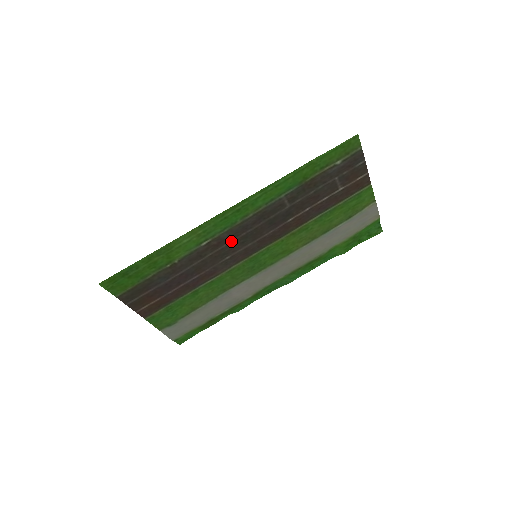
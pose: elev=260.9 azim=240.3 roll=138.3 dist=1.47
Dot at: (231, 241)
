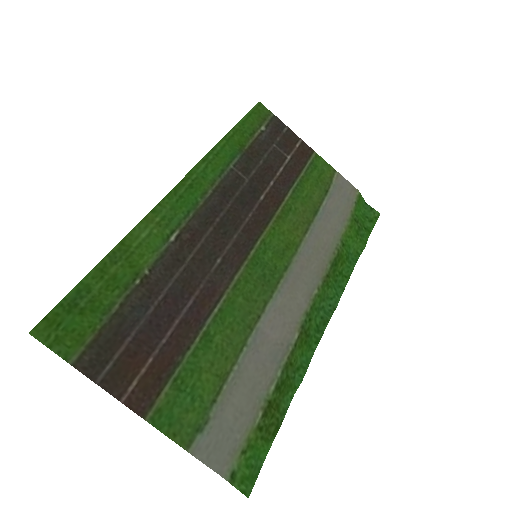
Dot at: (208, 233)
